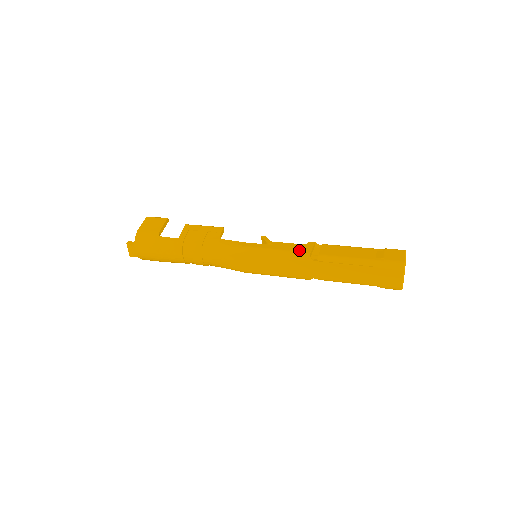
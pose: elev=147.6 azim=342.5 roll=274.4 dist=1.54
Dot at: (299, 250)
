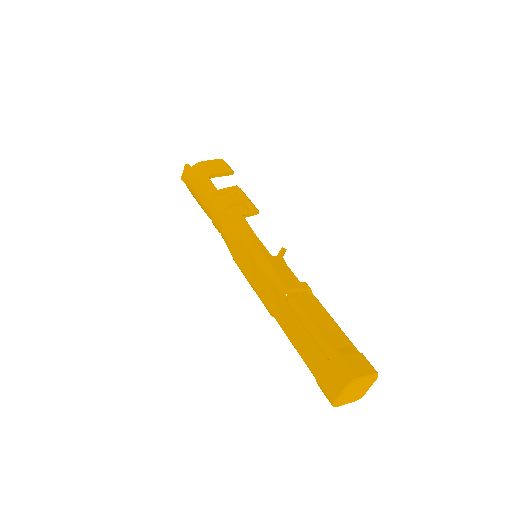
Dot at: (284, 278)
